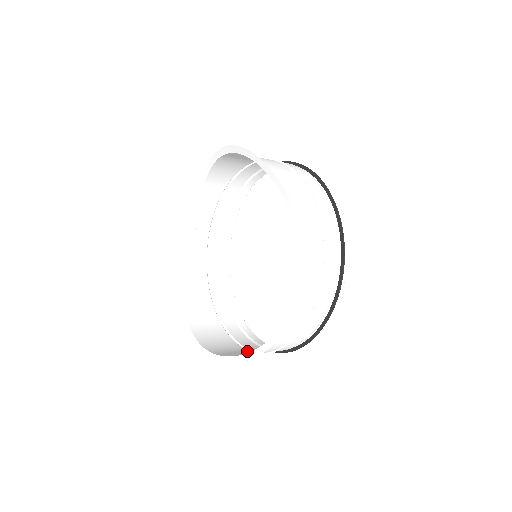
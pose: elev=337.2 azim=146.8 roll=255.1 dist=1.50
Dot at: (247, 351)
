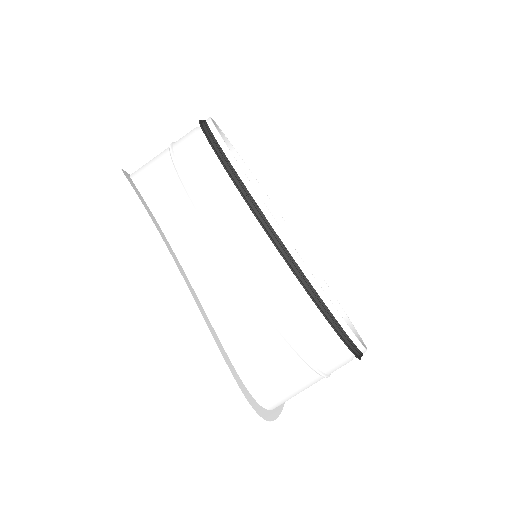
Dot at: (308, 375)
